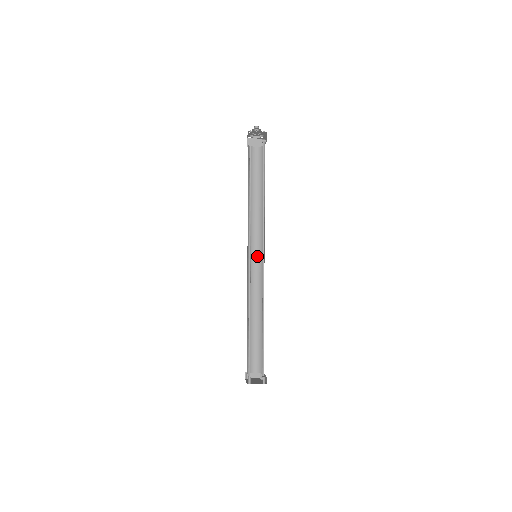
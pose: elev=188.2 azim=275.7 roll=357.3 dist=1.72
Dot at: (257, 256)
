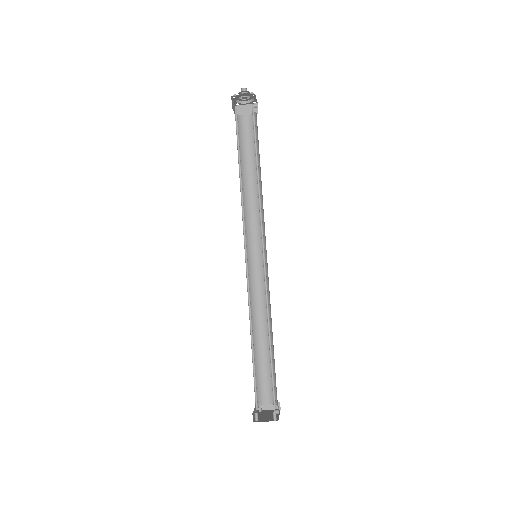
Dot at: (259, 255)
